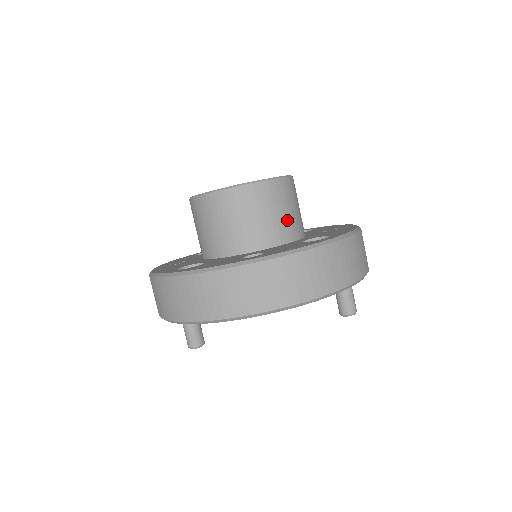
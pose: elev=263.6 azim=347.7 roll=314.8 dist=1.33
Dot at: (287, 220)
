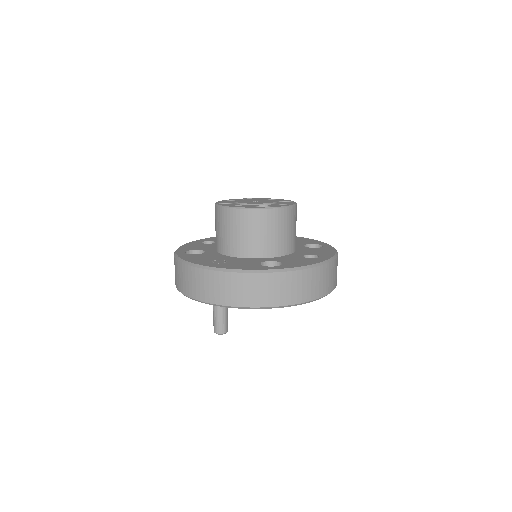
Dot at: occluded
